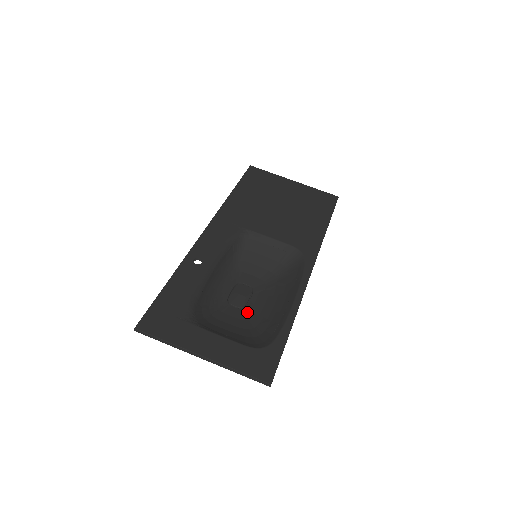
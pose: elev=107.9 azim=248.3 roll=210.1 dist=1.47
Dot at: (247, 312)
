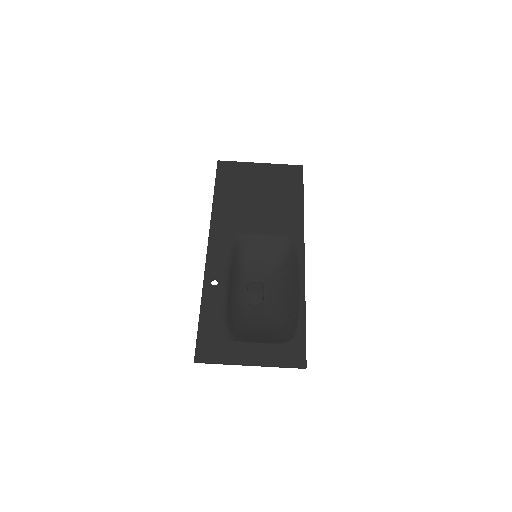
Dot at: (266, 307)
